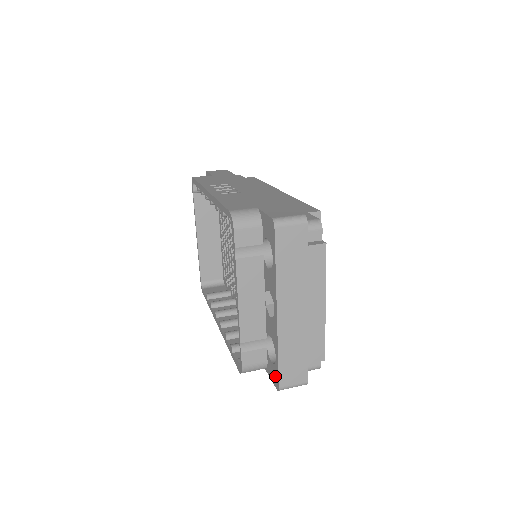
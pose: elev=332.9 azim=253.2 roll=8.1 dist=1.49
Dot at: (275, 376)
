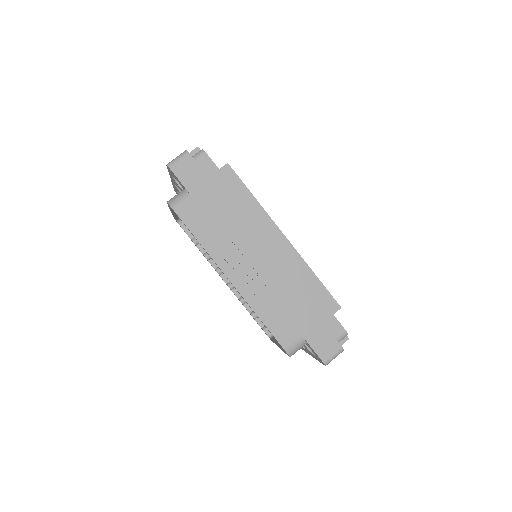
Dot at: occluded
